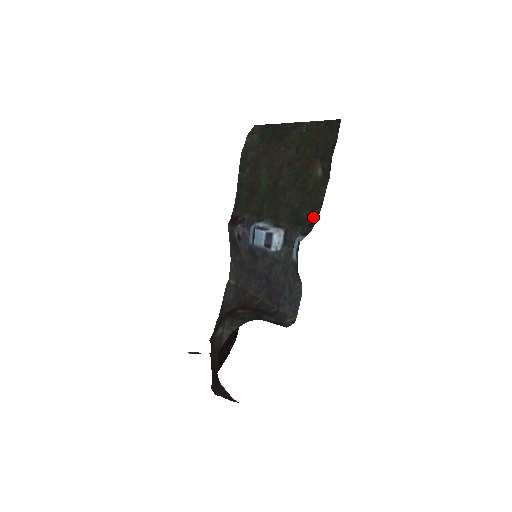
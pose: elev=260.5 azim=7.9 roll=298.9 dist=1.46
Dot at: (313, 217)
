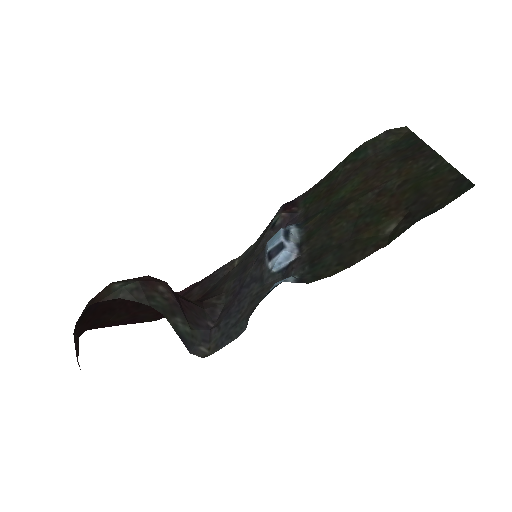
Dot at: (328, 271)
